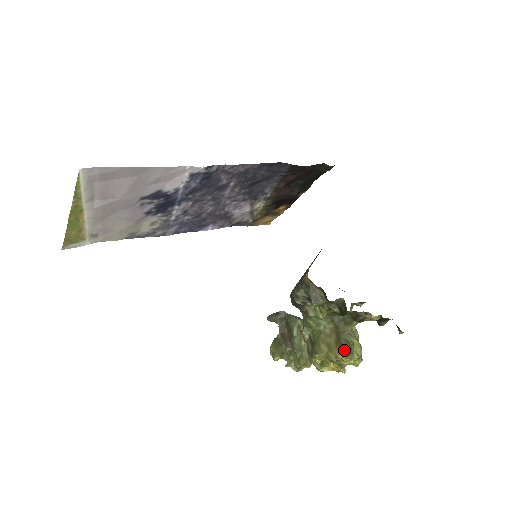
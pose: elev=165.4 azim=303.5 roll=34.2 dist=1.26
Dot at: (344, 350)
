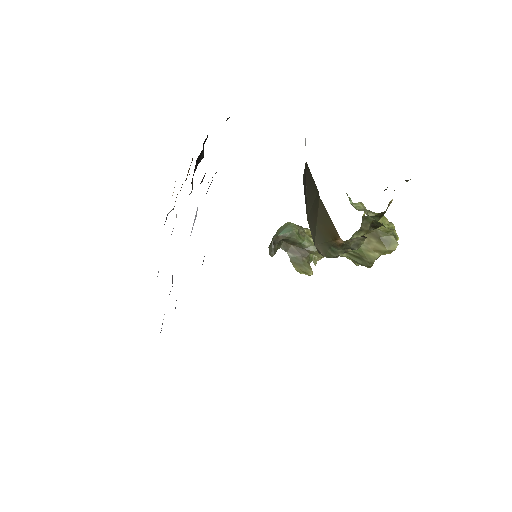
Dot at: (393, 243)
